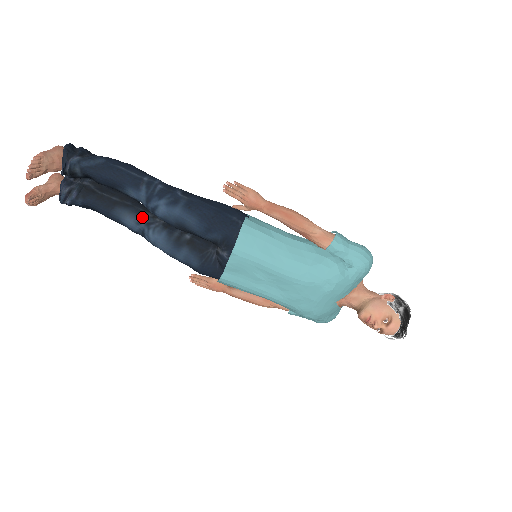
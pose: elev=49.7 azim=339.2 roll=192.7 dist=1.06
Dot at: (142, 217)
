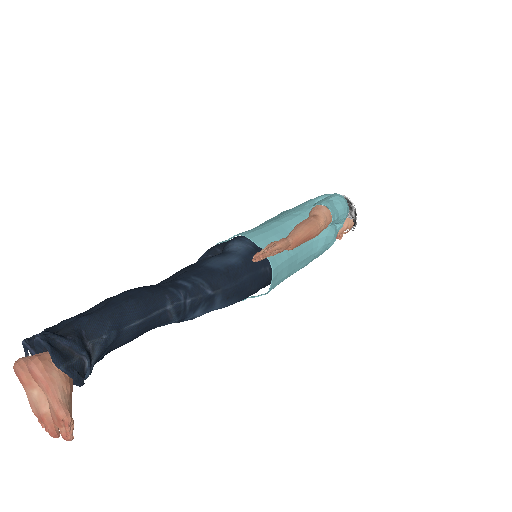
Dot at: occluded
